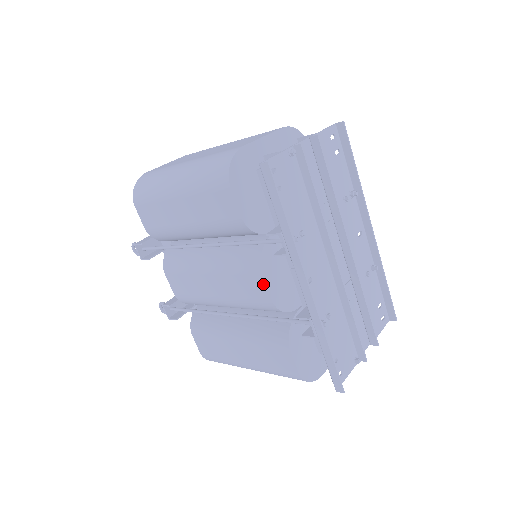
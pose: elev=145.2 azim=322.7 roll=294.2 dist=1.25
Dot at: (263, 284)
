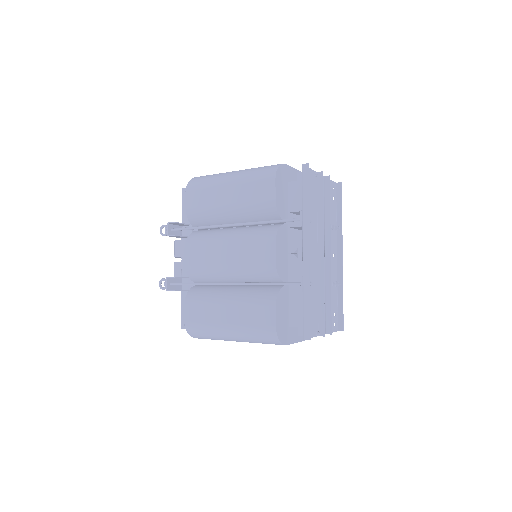
Dot at: (273, 249)
